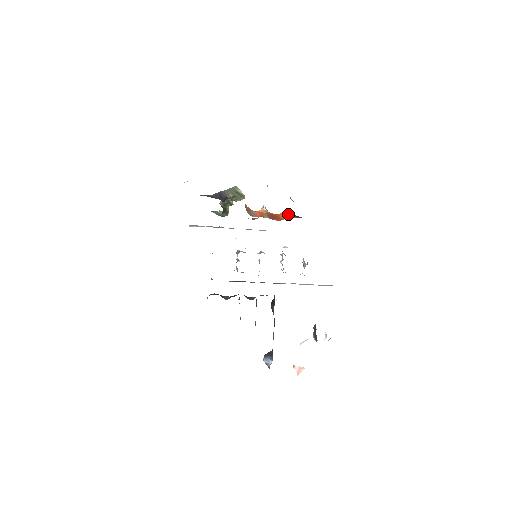
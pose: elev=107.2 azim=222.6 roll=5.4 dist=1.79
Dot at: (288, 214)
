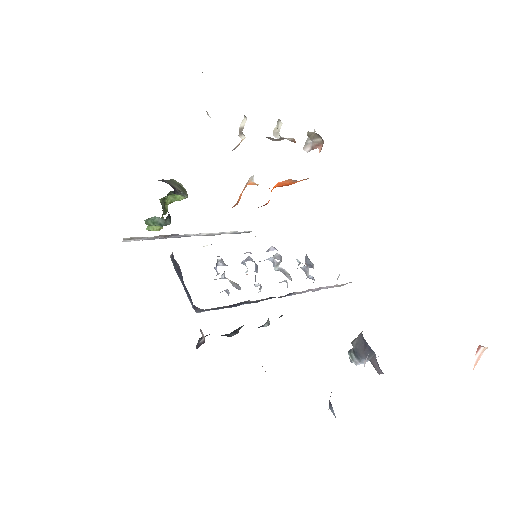
Dot at: (292, 181)
